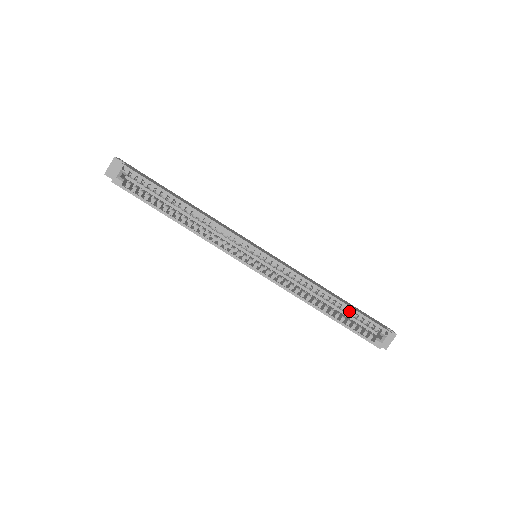
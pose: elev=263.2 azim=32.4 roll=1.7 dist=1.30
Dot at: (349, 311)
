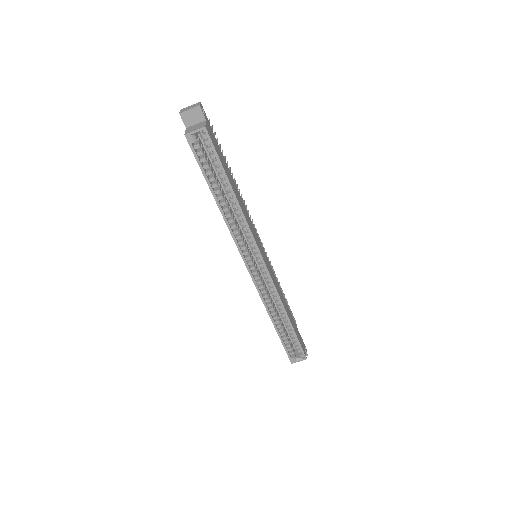
Dot at: (291, 332)
